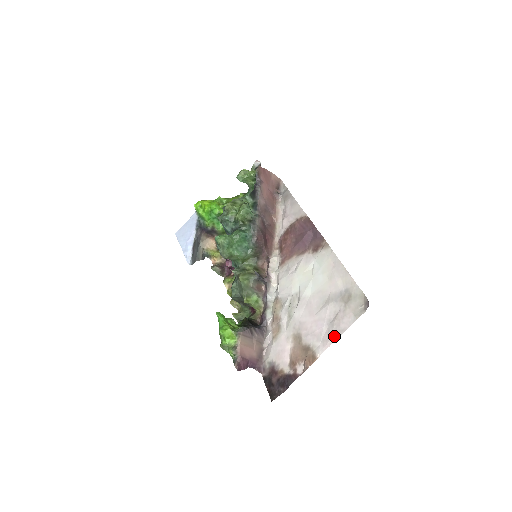
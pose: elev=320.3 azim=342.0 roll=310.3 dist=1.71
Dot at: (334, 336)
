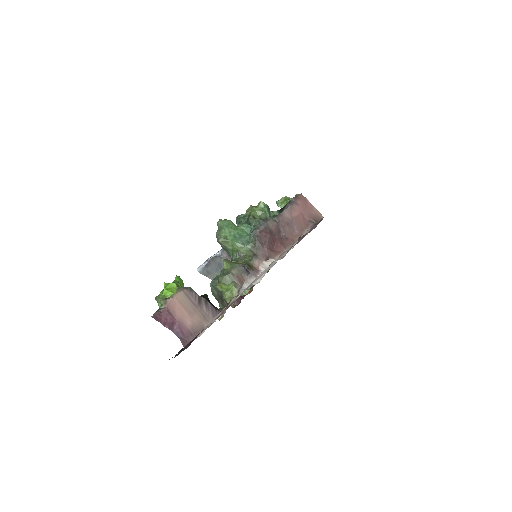
Dot at: occluded
